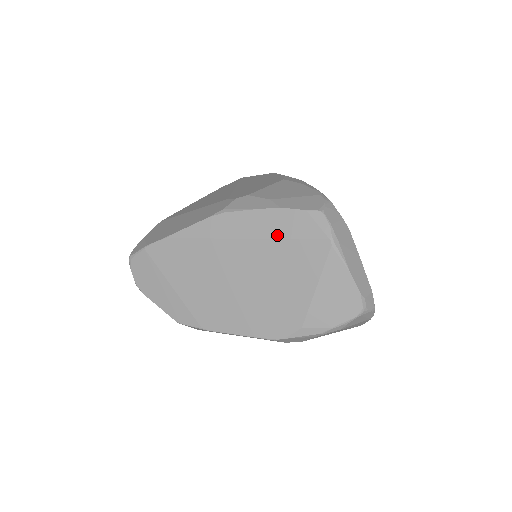
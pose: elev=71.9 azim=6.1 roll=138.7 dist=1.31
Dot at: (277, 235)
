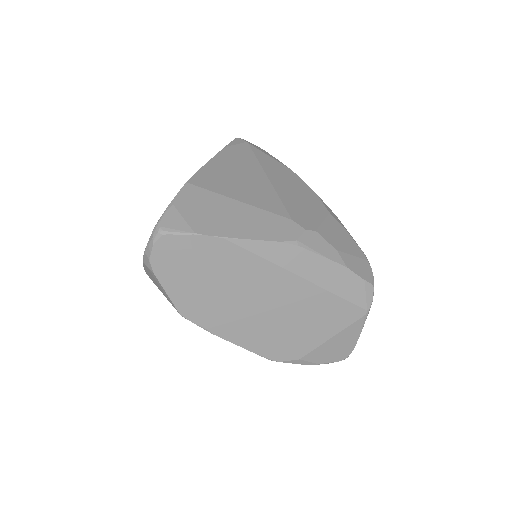
Dot at: (332, 289)
